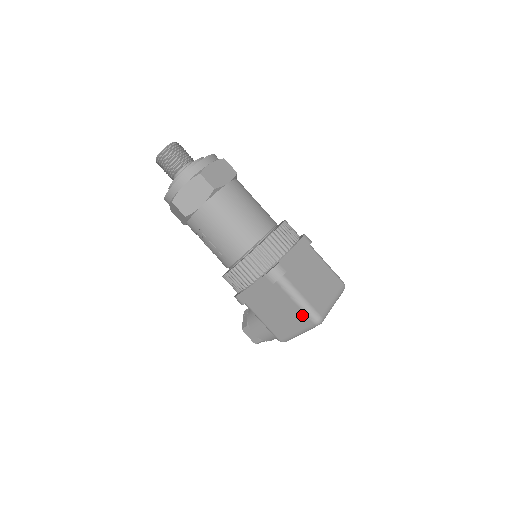
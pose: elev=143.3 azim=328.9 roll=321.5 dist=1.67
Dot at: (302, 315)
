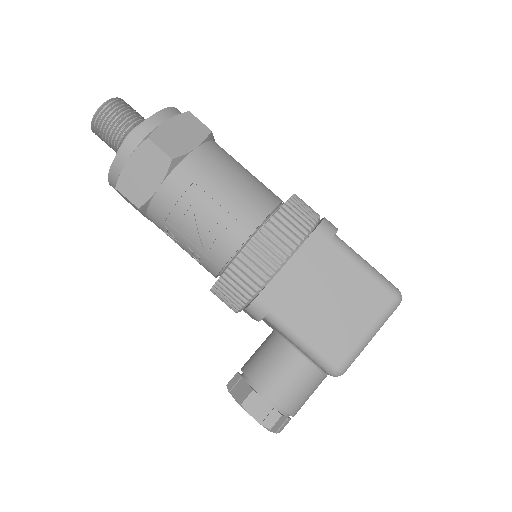
Dot at: (376, 289)
